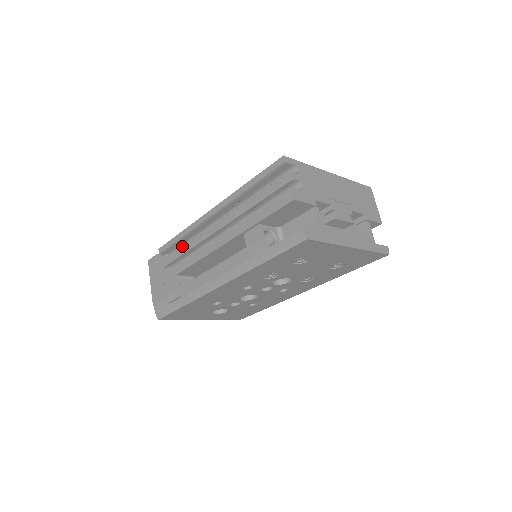
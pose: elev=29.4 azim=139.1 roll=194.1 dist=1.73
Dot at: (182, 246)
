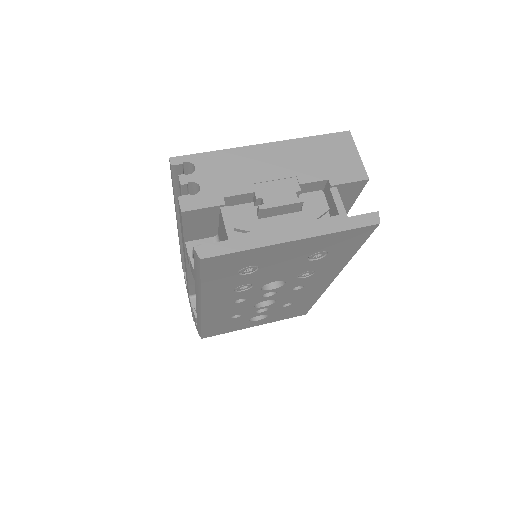
Dot at: occluded
